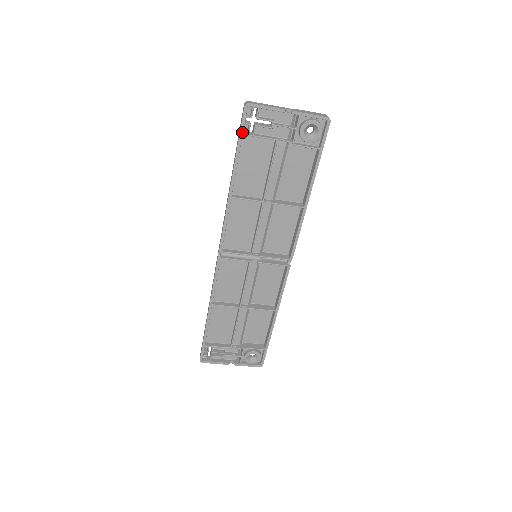
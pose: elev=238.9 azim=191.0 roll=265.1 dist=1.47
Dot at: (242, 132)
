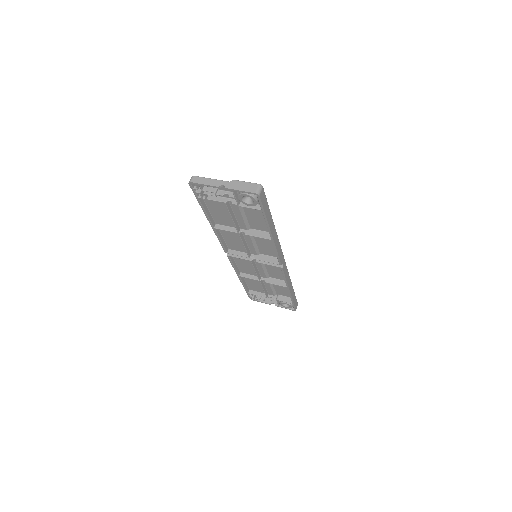
Dot at: (197, 197)
